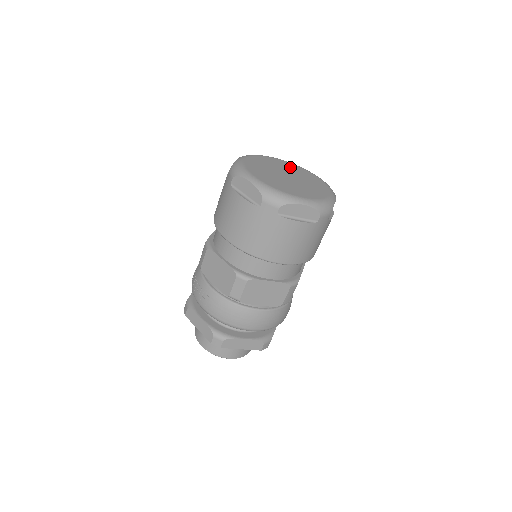
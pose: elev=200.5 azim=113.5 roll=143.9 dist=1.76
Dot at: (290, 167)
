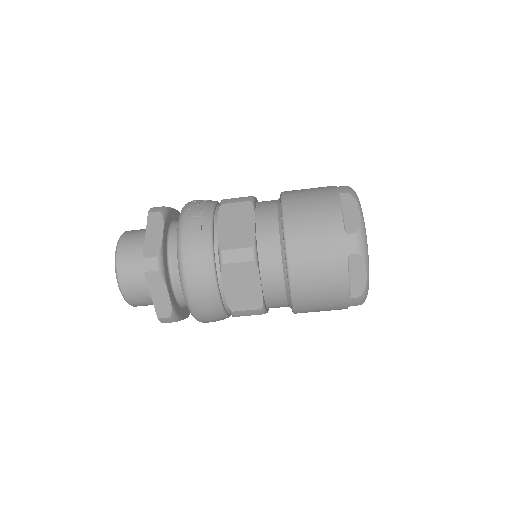
Dot at: occluded
